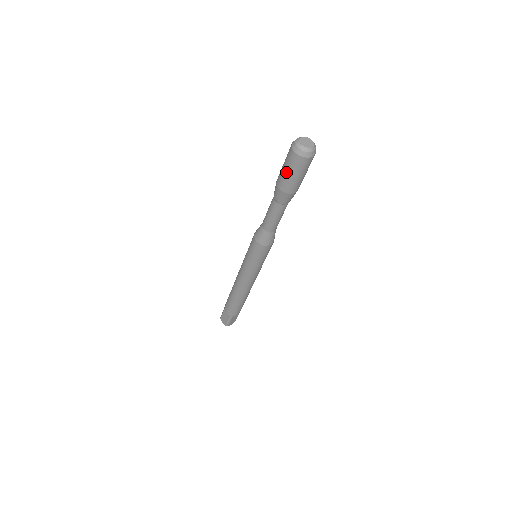
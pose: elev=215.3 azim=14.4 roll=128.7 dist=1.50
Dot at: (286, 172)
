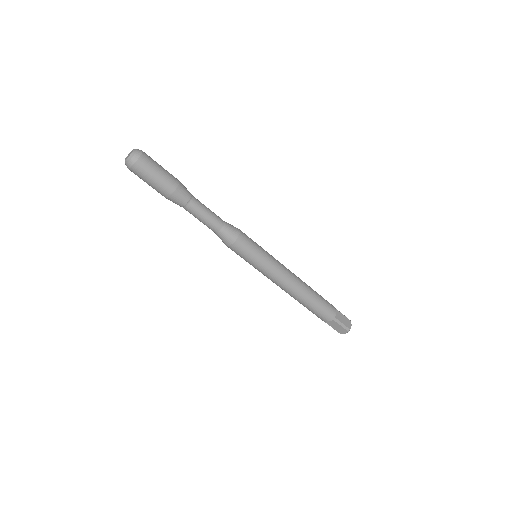
Dot at: (151, 183)
